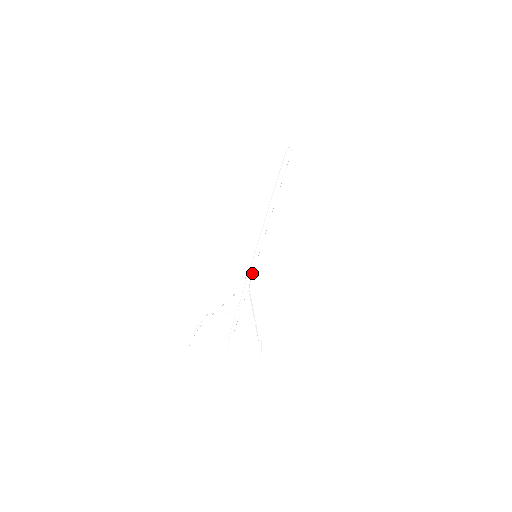
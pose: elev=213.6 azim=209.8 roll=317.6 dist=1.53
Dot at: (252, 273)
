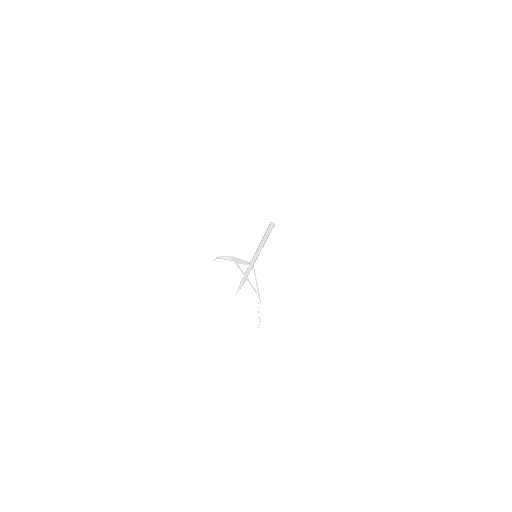
Dot at: occluded
